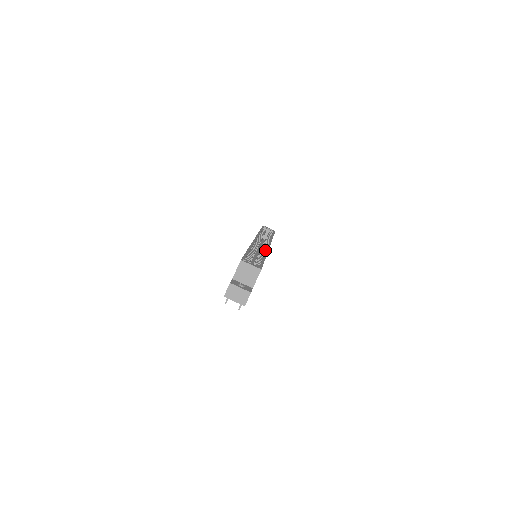
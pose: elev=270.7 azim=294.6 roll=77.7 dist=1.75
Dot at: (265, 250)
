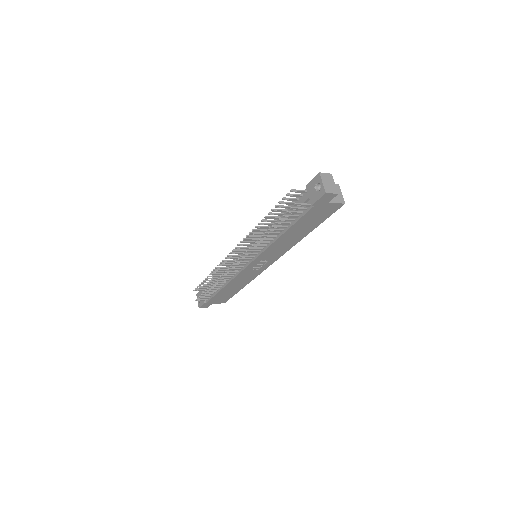
Dot at: occluded
